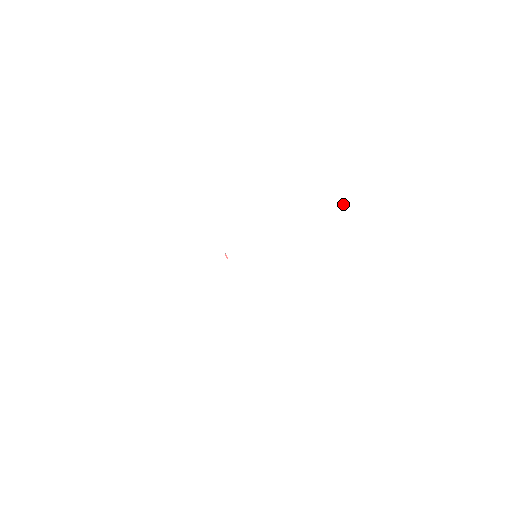
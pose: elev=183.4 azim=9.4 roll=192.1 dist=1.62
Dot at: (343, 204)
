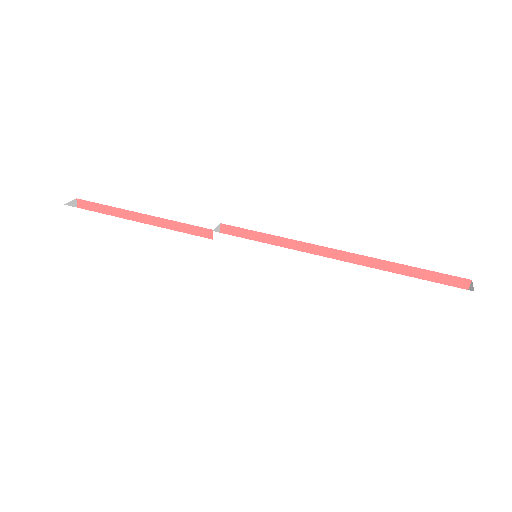
Dot at: occluded
